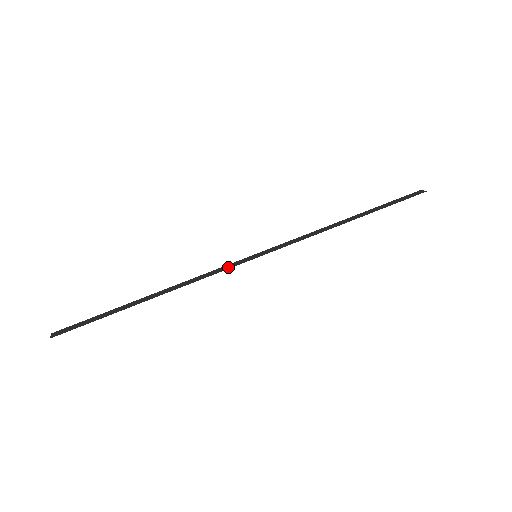
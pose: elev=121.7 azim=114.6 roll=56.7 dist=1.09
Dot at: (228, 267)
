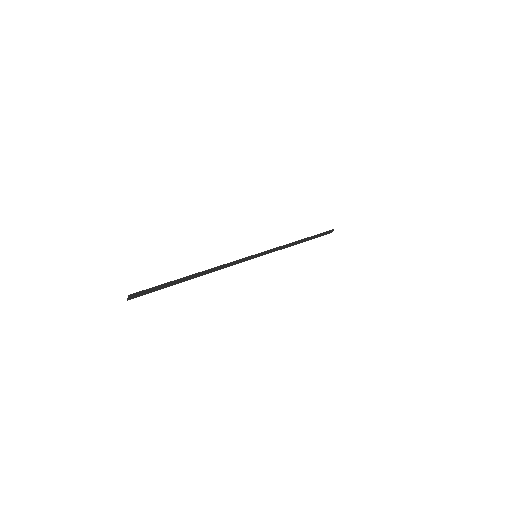
Dot at: (241, 260)
